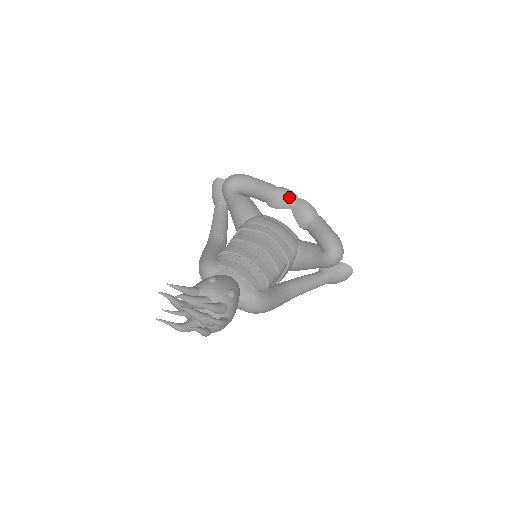
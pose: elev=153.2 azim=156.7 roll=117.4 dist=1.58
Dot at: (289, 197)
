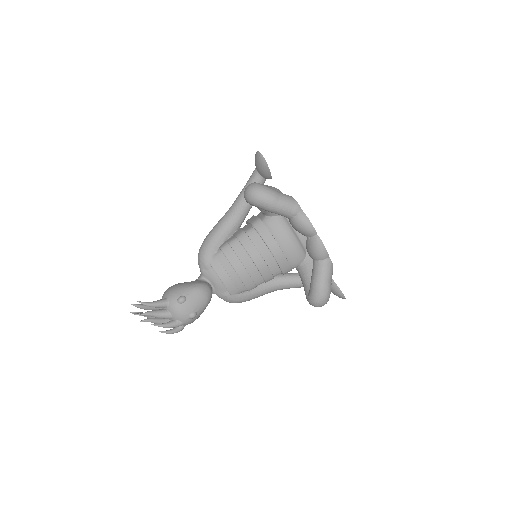
Dot at: (306, 231)
